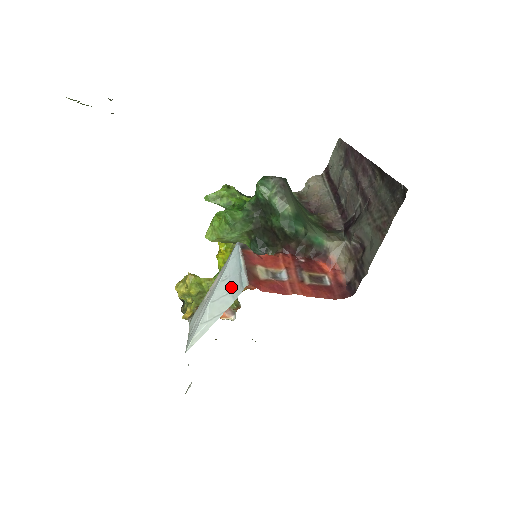
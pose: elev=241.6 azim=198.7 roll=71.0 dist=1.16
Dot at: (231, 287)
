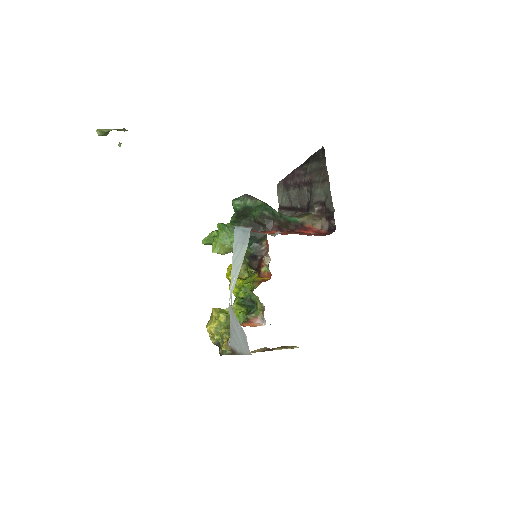
Dot at: (242, 243)
